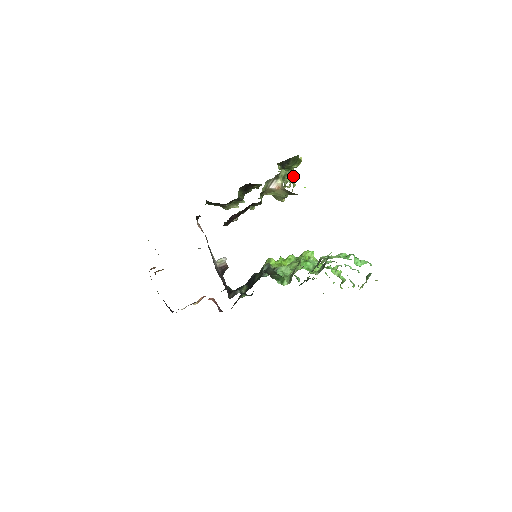
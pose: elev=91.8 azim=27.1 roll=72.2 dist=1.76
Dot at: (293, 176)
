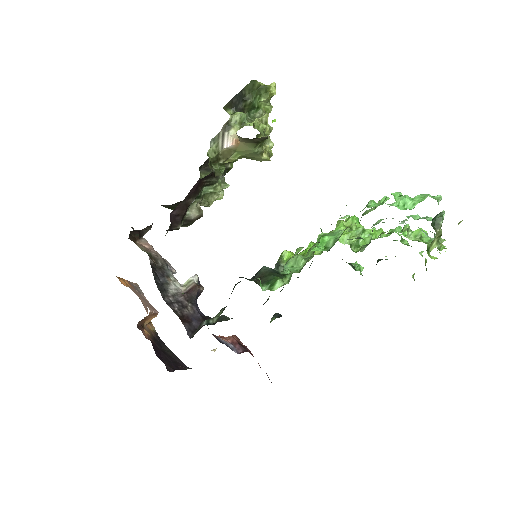
Dot at: (267, 115)
